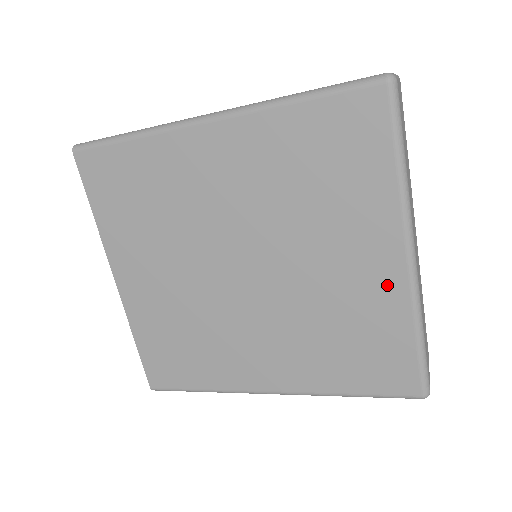
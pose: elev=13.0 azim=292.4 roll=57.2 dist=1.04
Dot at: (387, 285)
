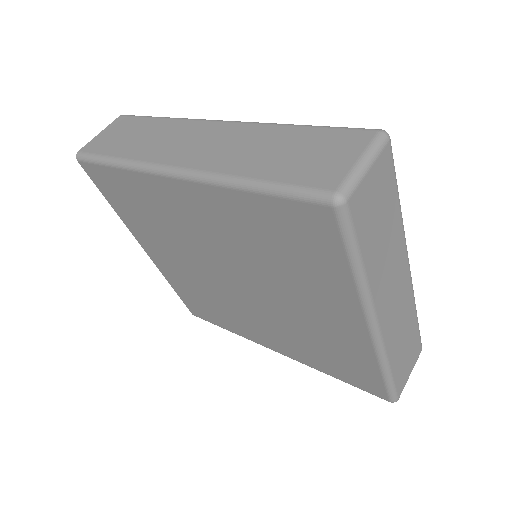
Dot at: (353, 337)
